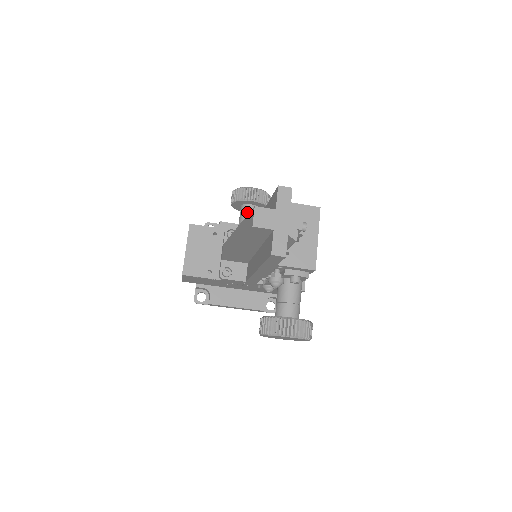
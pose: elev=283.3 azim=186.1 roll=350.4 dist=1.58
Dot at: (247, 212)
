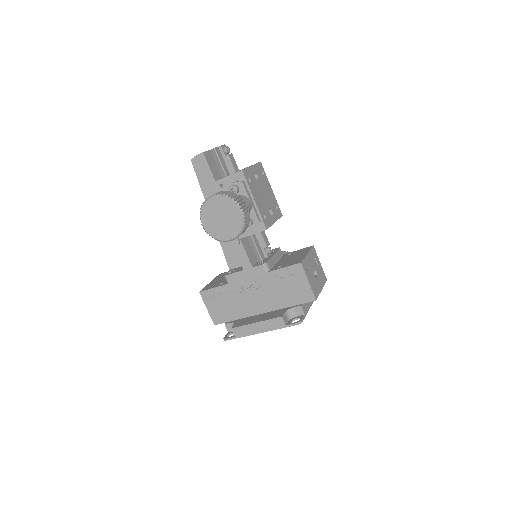
Dot at: occluded
